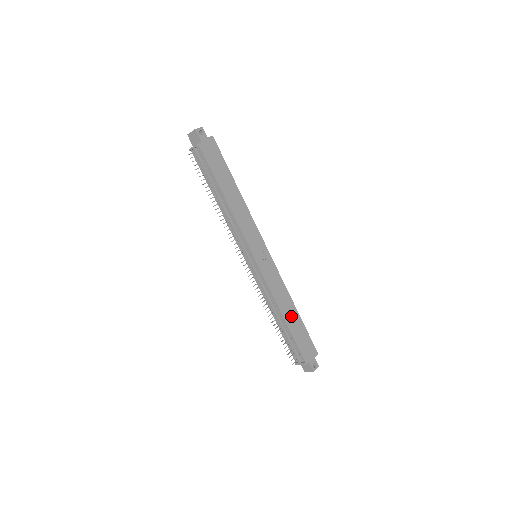
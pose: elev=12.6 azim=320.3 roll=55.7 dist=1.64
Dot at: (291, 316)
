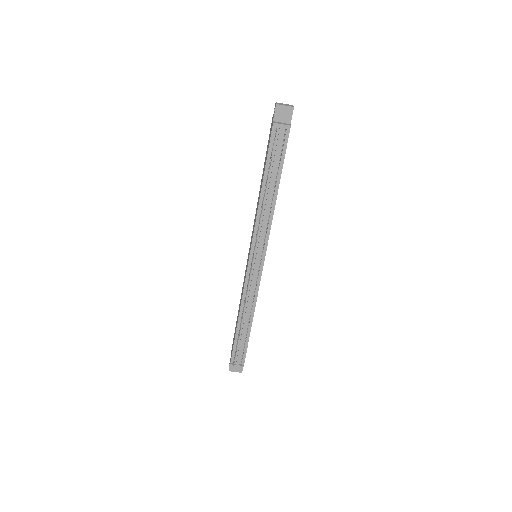
Dot at: occluded
